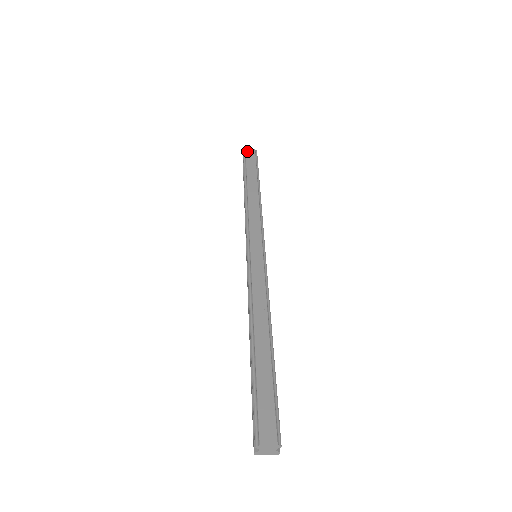
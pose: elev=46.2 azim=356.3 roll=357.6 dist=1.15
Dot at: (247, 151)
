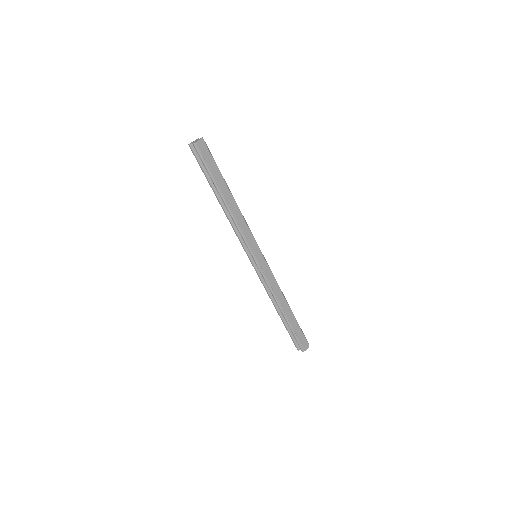
Dot at: (200, 146)
